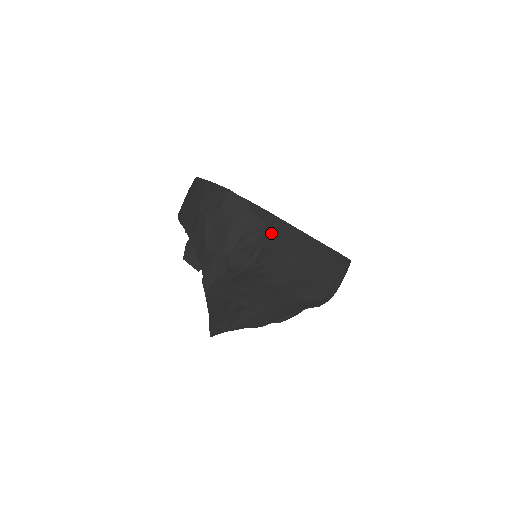
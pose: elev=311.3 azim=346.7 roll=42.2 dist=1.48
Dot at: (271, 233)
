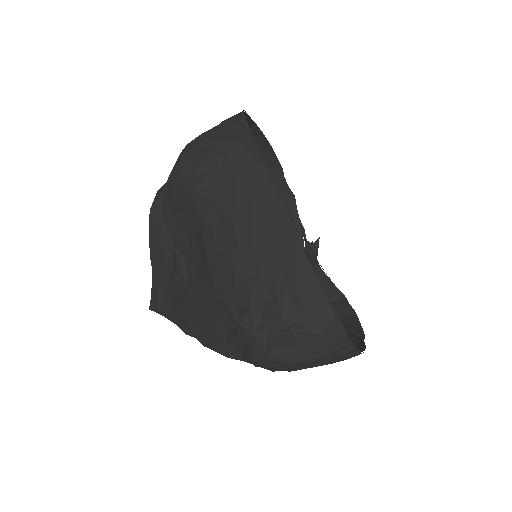
Dot at: (235, 160)
